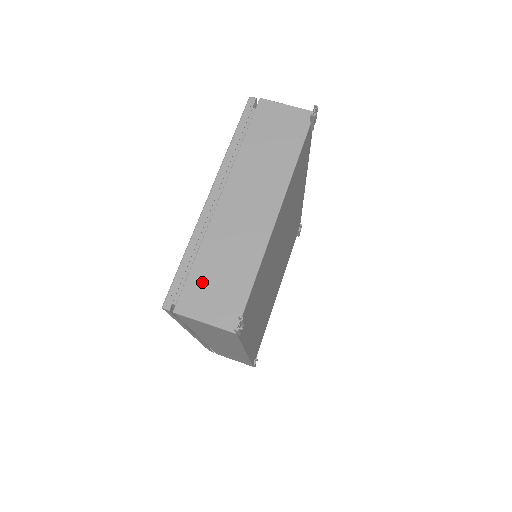
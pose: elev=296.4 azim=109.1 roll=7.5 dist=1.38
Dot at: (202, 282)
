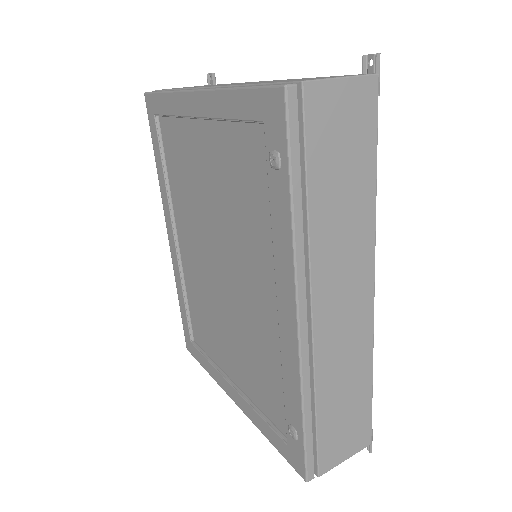
Dot at: occluded
